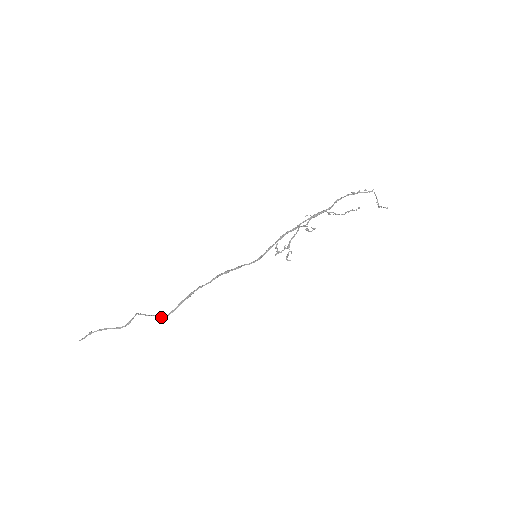
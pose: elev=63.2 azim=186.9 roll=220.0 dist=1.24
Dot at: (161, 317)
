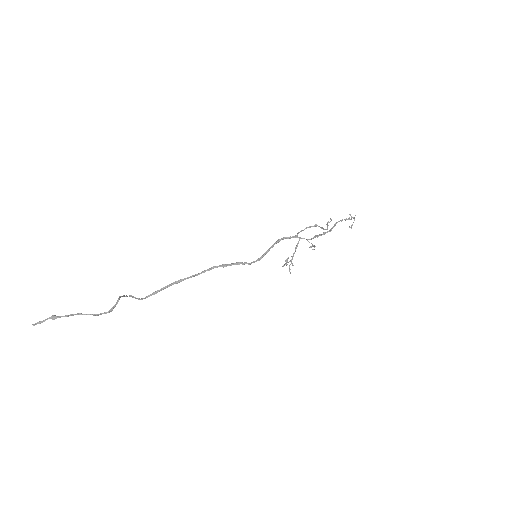
Dot at: (139, 299)
